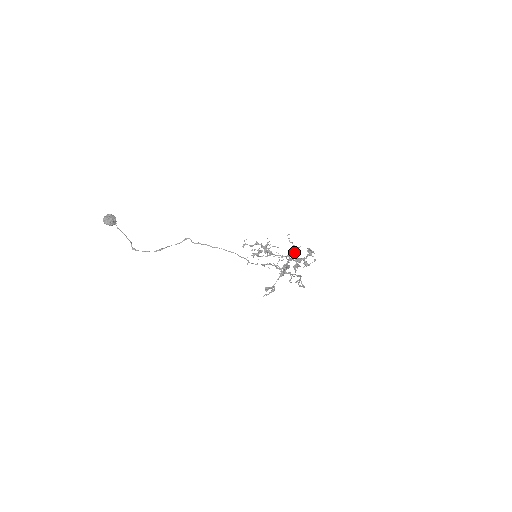
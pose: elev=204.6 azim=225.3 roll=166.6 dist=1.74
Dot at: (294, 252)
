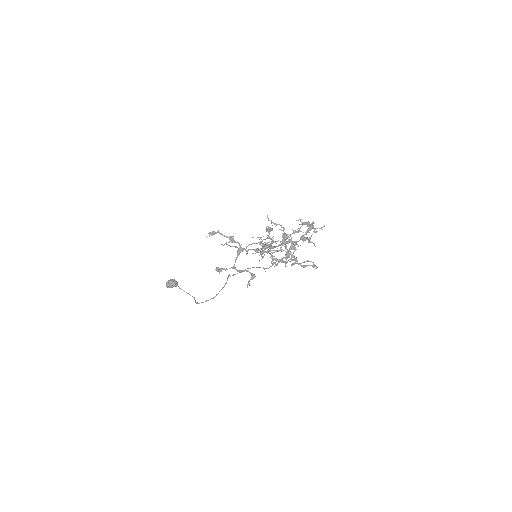
Dot at: occluded
